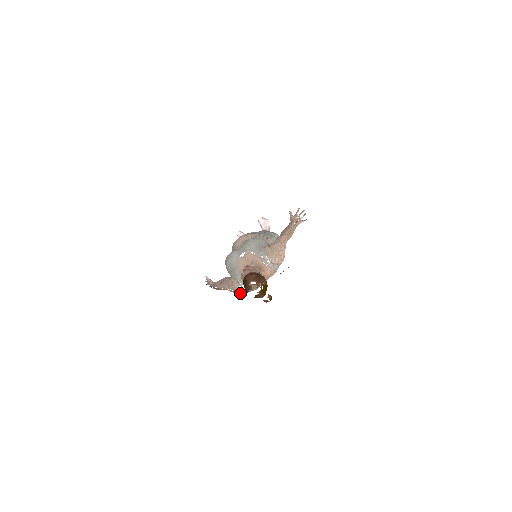
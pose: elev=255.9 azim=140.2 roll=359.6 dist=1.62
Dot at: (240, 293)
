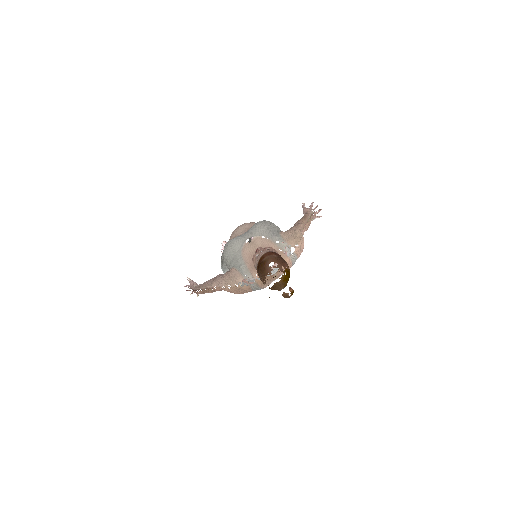
Dot at: (242, 291)
